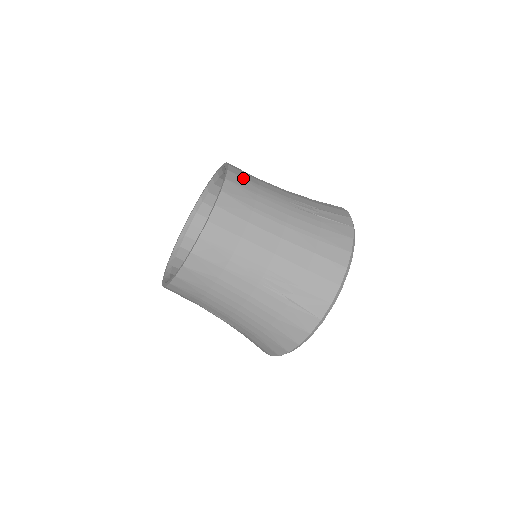
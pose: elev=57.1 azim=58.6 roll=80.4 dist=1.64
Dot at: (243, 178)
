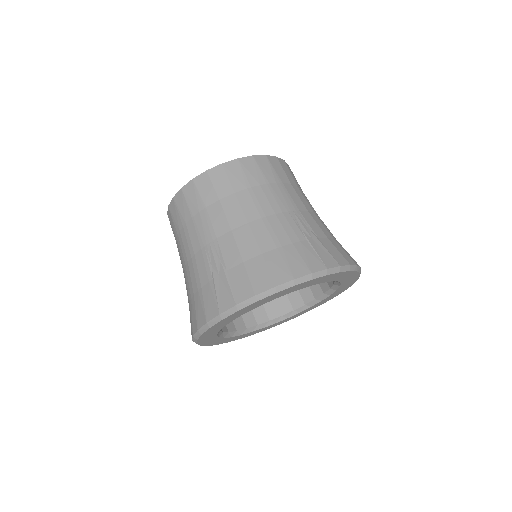
Dot at: (273, 168)
